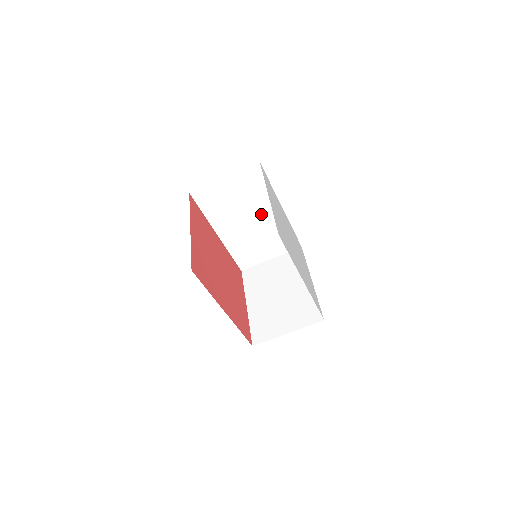
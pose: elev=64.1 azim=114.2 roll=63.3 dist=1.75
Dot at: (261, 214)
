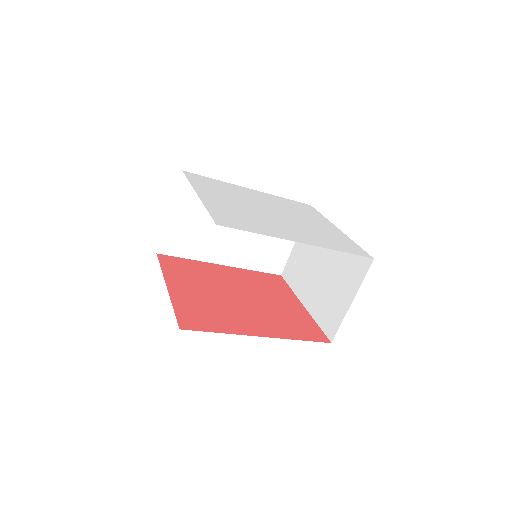
Dot at: occluded
